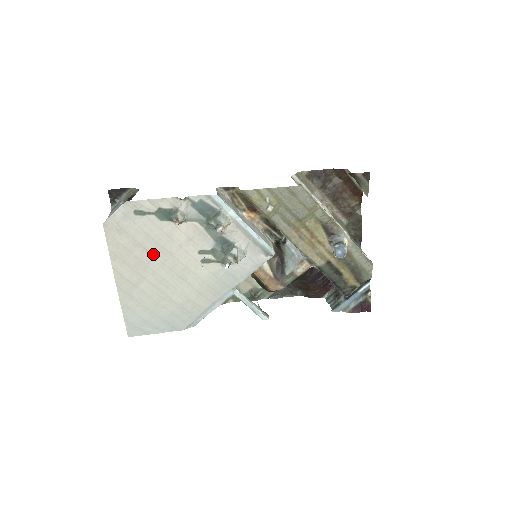
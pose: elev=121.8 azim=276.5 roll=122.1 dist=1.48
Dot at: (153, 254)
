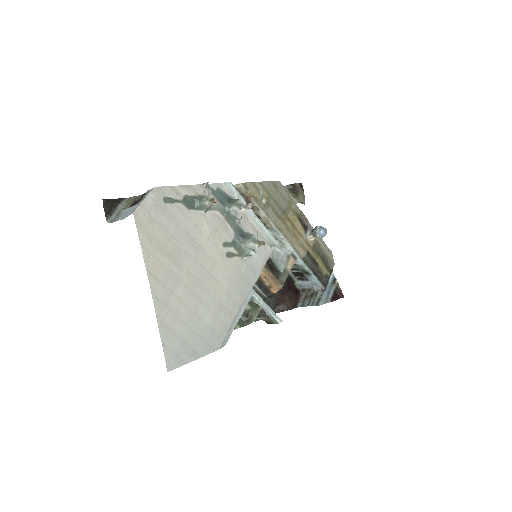
Dot at: (185, 249)
